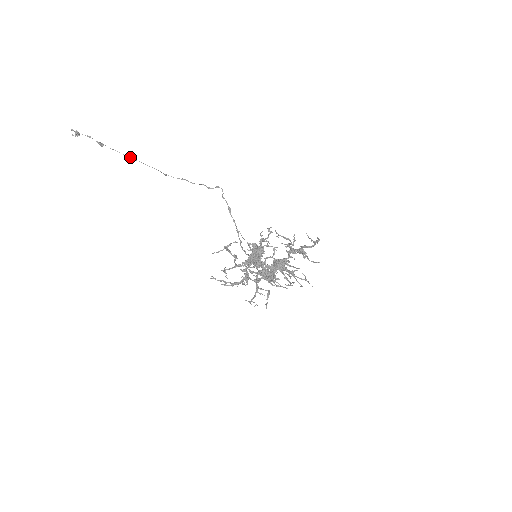
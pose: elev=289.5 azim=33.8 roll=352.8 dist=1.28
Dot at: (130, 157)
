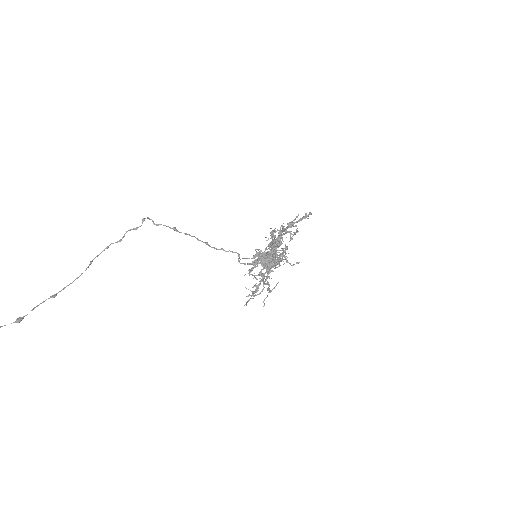
Dot at: (56, 293)
